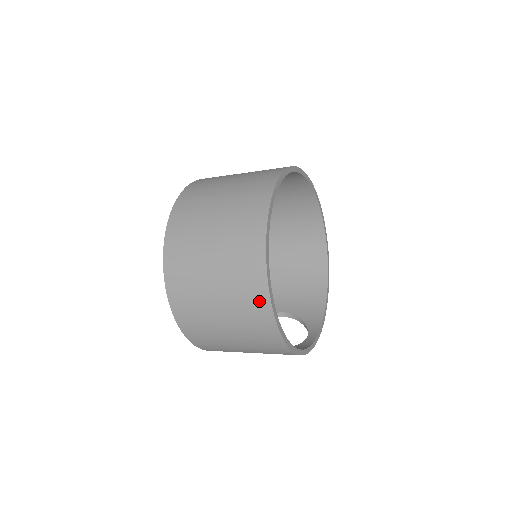
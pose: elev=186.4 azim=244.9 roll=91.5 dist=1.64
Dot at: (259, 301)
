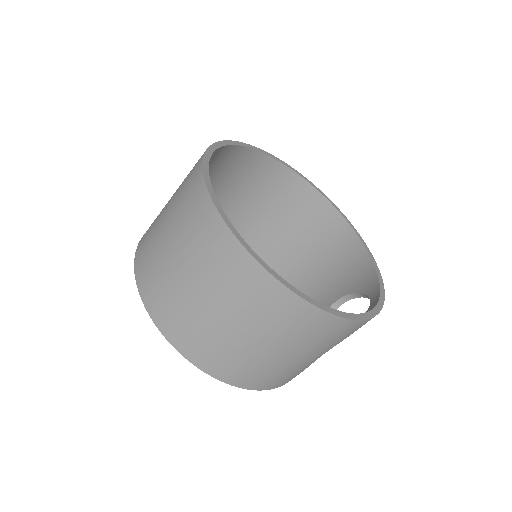
Dot at: (256, 281)
